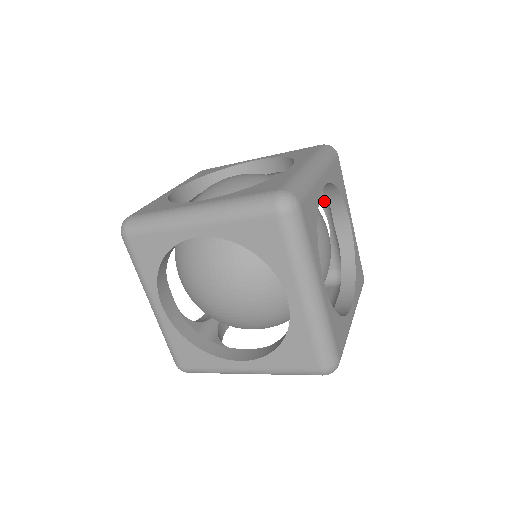
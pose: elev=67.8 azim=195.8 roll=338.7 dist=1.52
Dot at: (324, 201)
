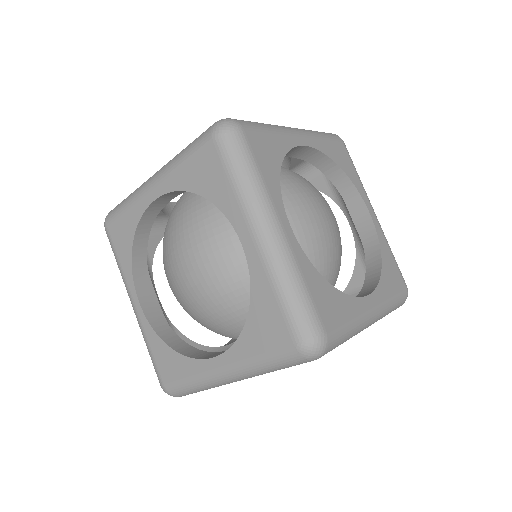
Dot at: (338, 197)
